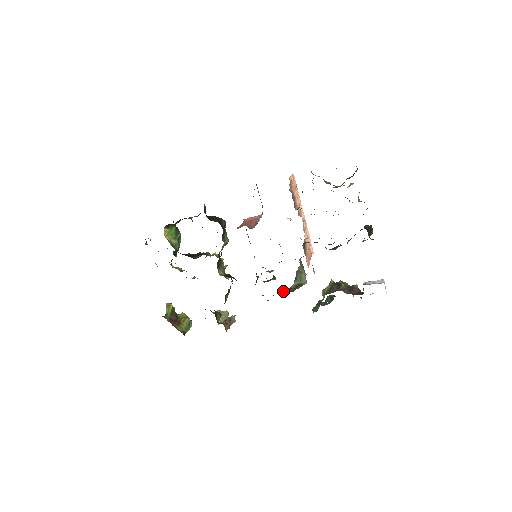
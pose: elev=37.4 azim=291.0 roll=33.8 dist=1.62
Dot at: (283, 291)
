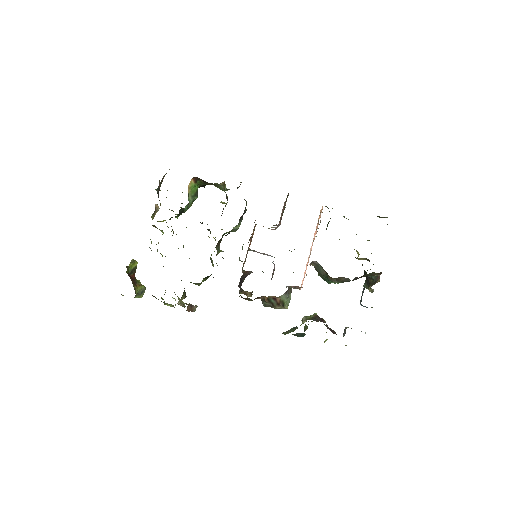
Dot at: (268, 298)
